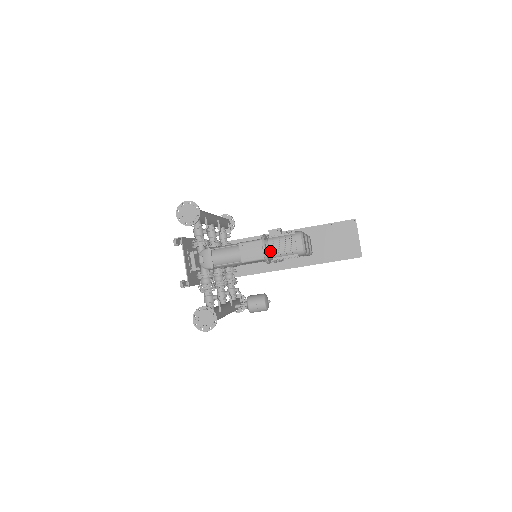
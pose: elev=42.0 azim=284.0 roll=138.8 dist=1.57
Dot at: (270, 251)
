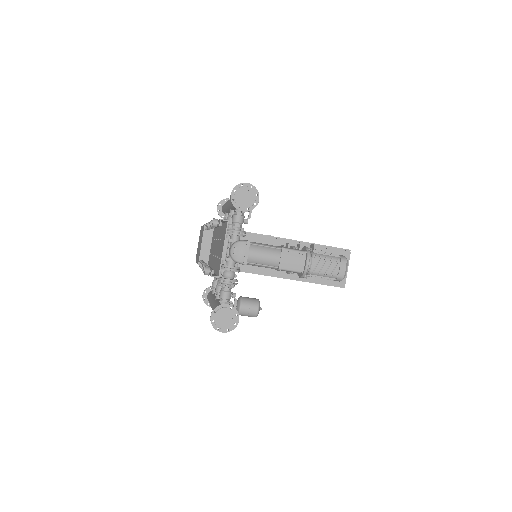
Dot at: (312, 267)
